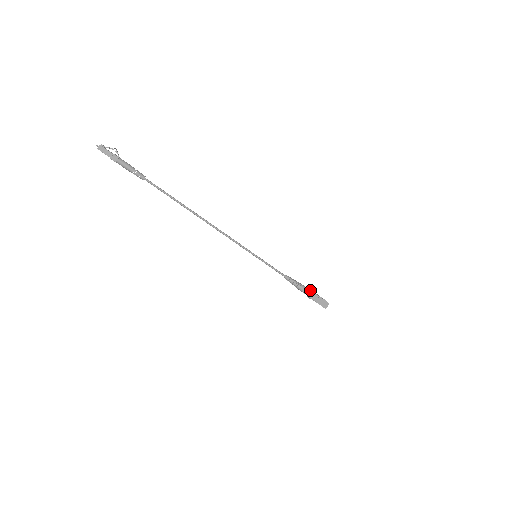
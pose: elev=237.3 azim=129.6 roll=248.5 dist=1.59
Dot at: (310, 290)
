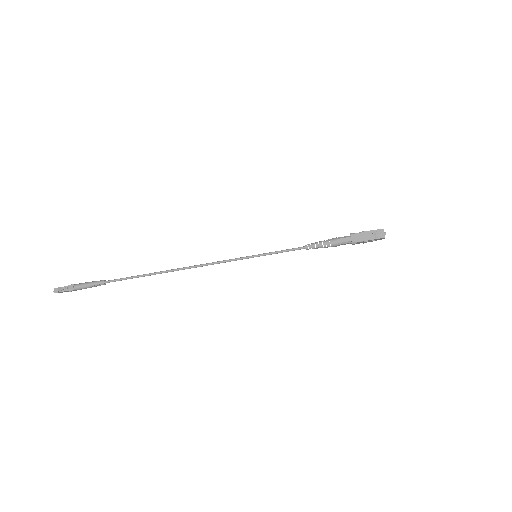
Dot at: (347, 241)
